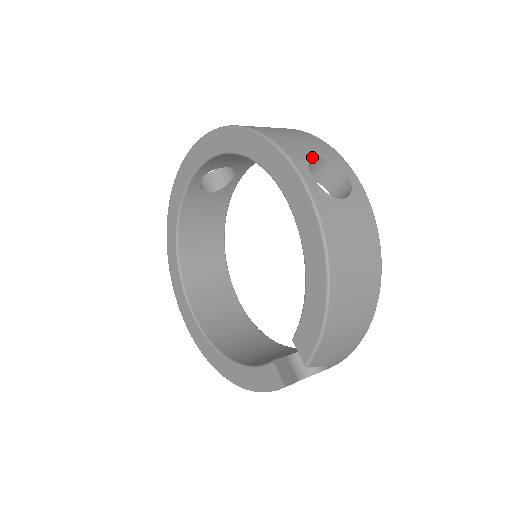
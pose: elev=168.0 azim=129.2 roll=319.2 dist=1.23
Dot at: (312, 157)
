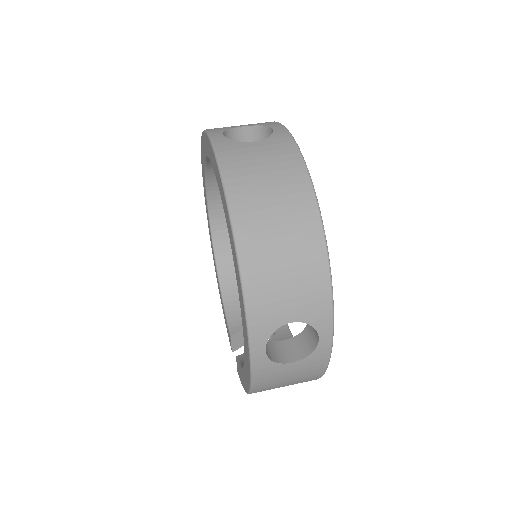
Dot at: (284, 323)
